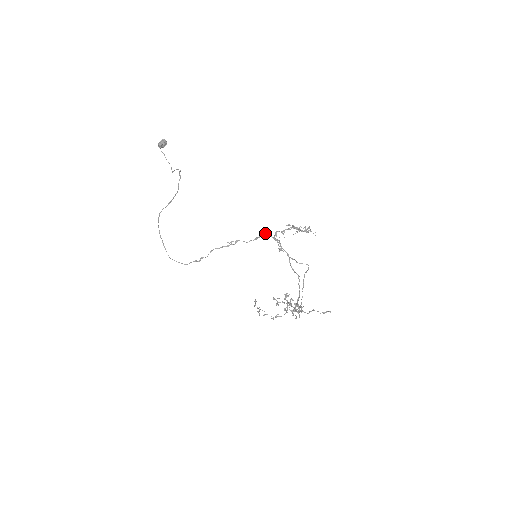
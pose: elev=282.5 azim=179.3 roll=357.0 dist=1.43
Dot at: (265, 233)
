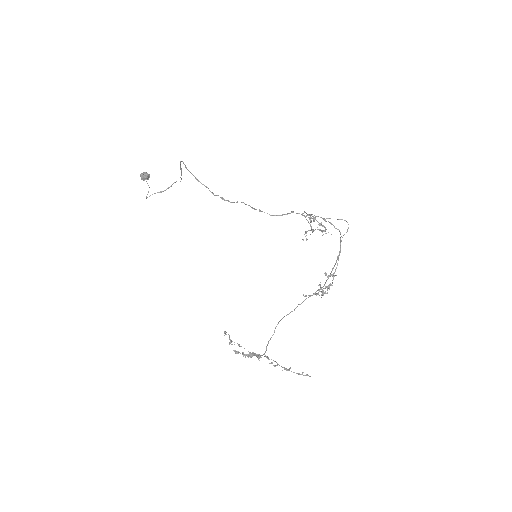
Dot at: (292, 211)
